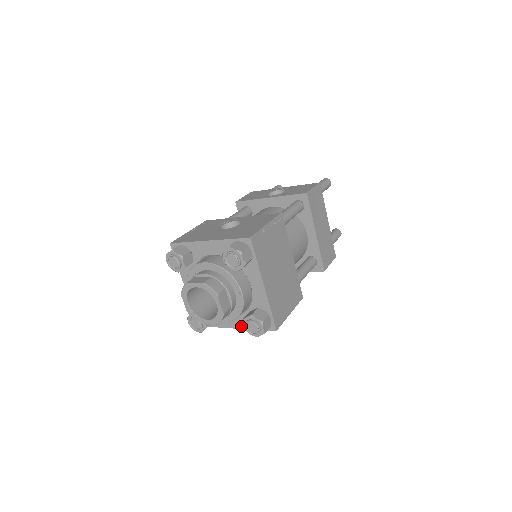
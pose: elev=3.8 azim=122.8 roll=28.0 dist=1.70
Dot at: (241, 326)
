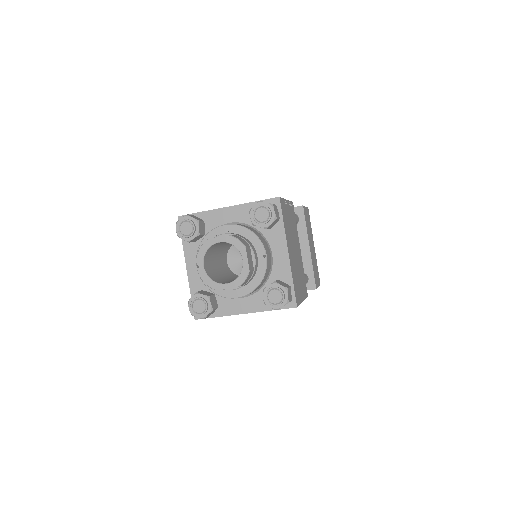
Dot at: (252, 309)
